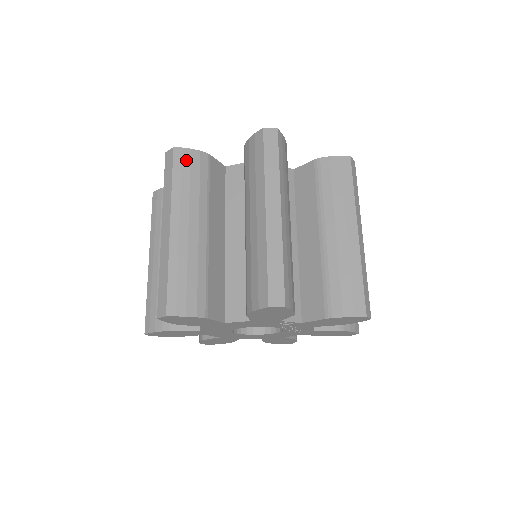
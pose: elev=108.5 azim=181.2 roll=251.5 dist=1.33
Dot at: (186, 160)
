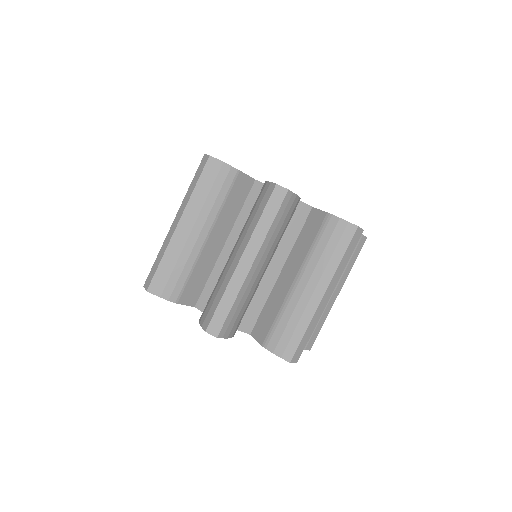
Dot at: (289, 205)
